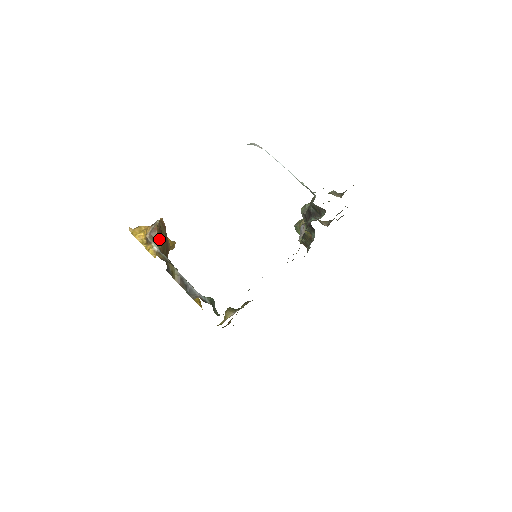
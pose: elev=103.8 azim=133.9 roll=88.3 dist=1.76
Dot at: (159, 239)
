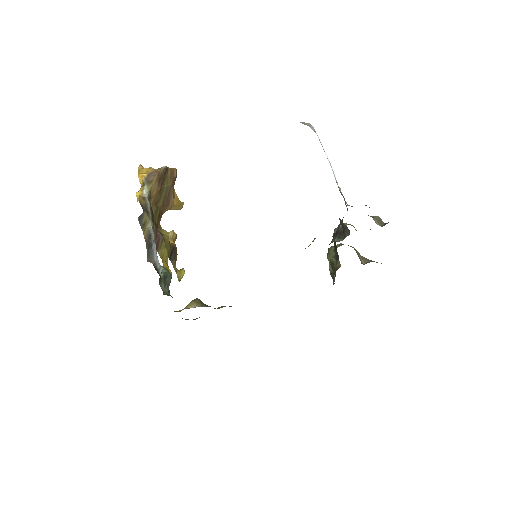
Dot at: (156, 185)
